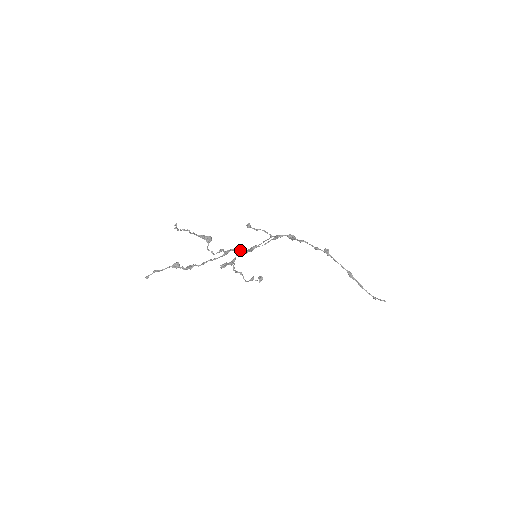
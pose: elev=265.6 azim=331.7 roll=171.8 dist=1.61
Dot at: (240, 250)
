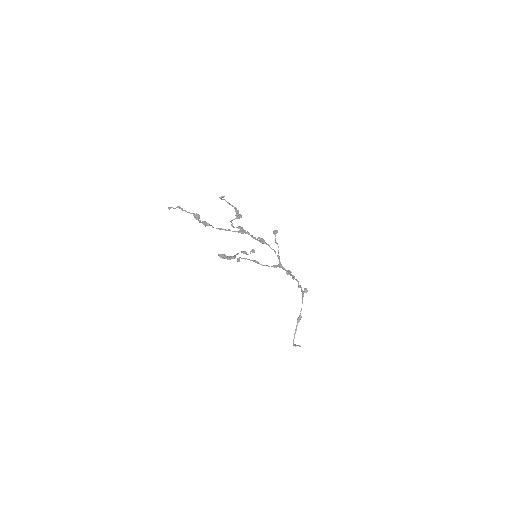
Dot at: (253, 237)
